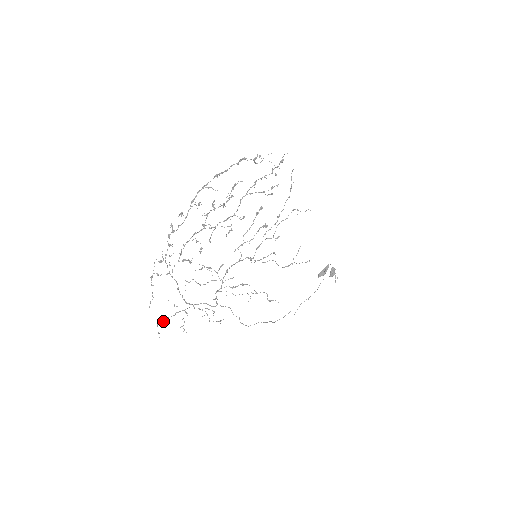
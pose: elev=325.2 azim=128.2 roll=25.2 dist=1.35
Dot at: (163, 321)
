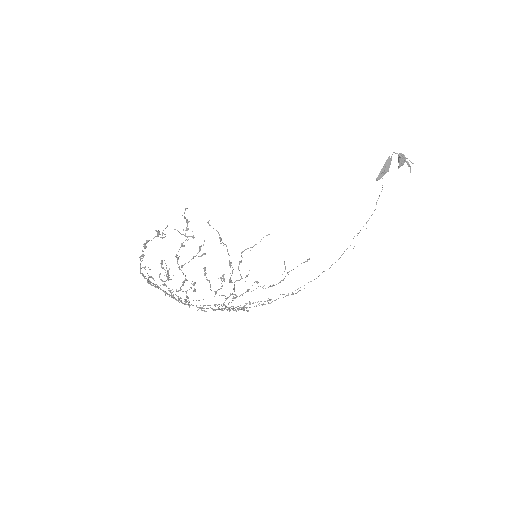
Dot at: occluded
